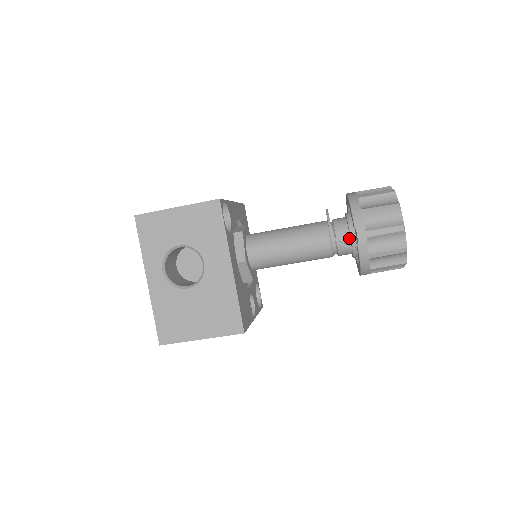
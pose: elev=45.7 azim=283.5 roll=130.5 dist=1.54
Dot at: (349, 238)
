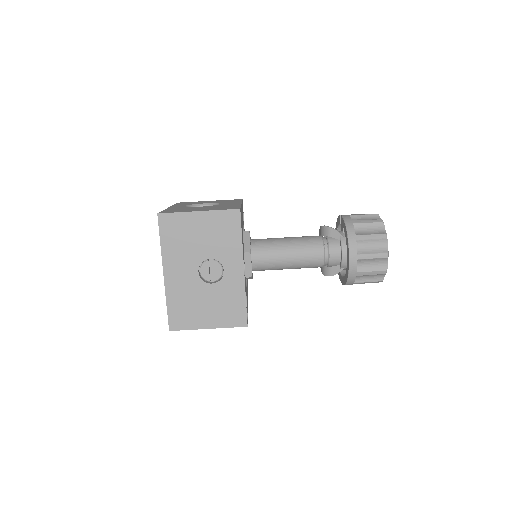
Dot at: occluded
